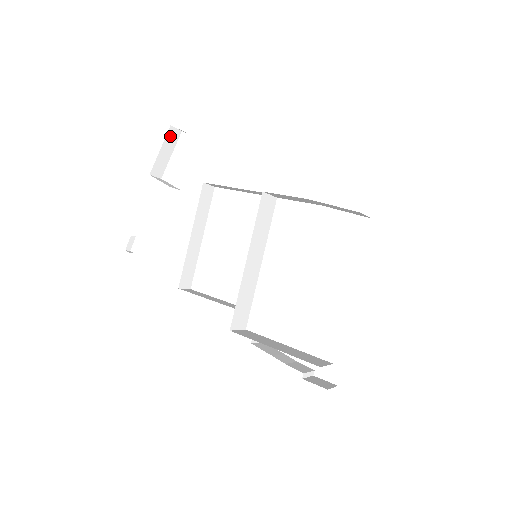
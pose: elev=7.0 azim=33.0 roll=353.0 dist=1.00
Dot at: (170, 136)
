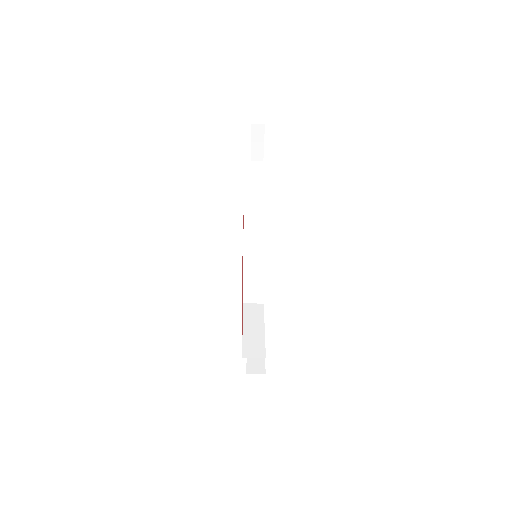
Dot at: (255, 131)
